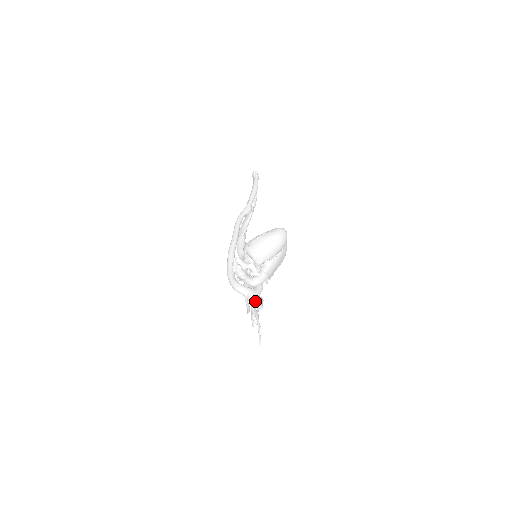
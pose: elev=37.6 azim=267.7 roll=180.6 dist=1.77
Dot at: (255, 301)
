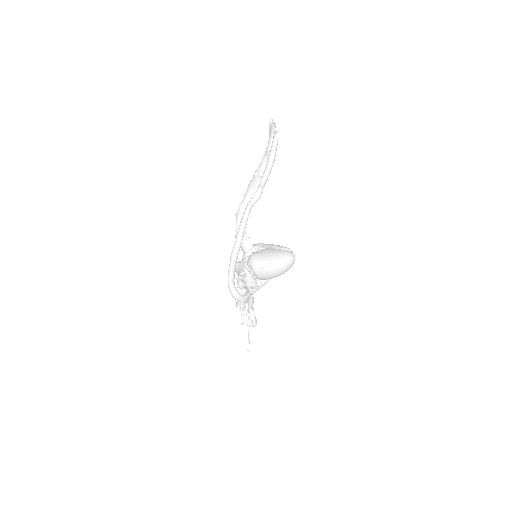
Dot at: (251, 317)
